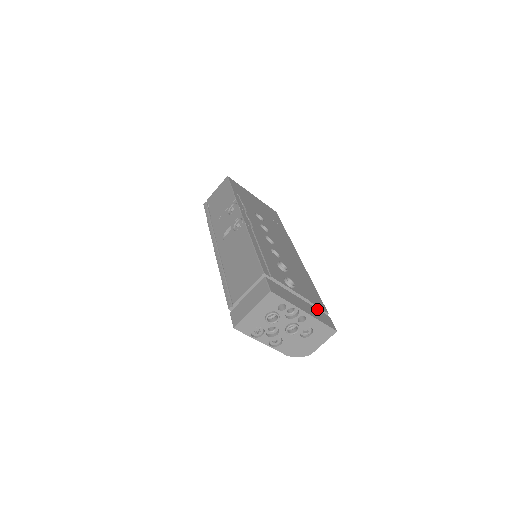
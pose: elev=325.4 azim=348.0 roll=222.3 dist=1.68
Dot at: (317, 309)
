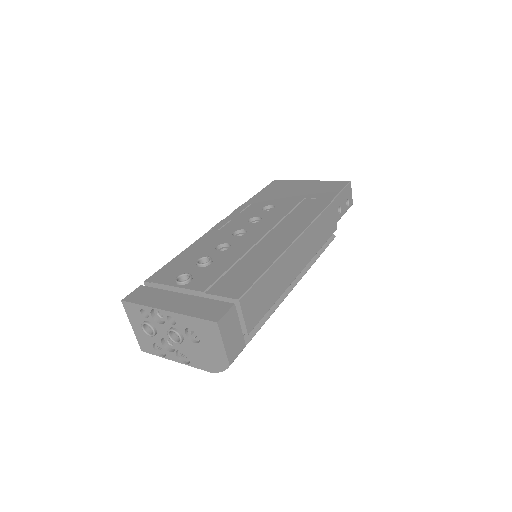
Dot at: (211, 300)
